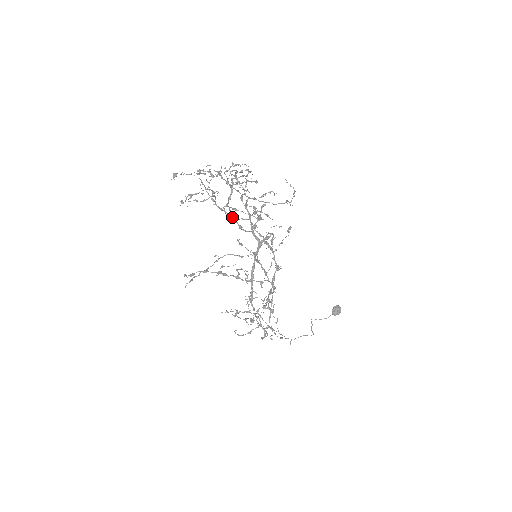
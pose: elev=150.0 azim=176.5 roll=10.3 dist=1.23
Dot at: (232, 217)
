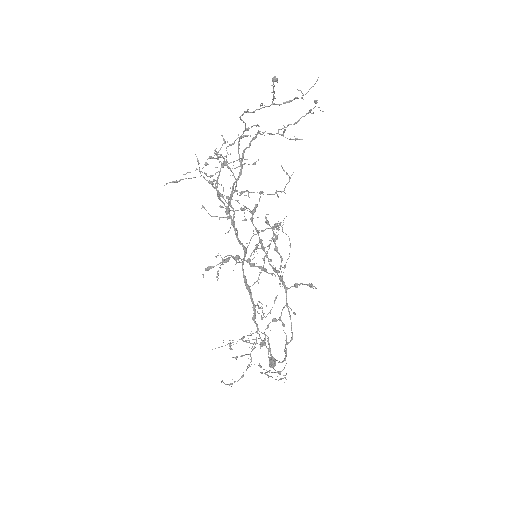
Dot at: (228, 208)
